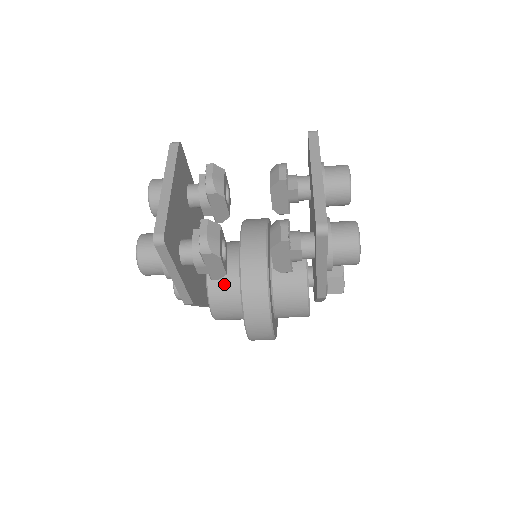
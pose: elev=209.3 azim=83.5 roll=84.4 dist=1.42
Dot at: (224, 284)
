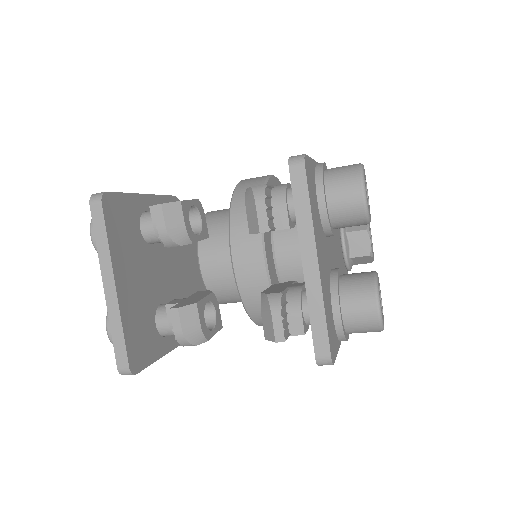
Dot at: (226, 289)
